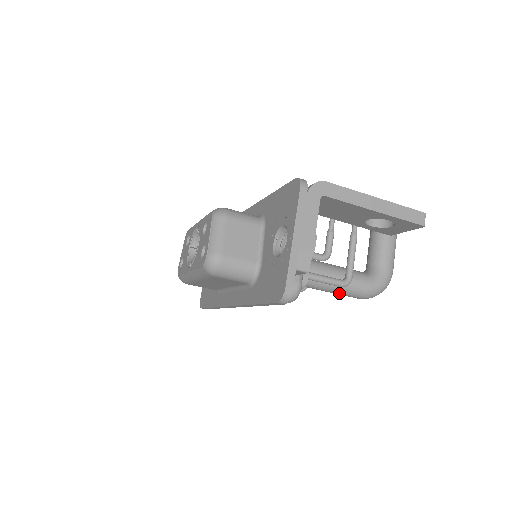
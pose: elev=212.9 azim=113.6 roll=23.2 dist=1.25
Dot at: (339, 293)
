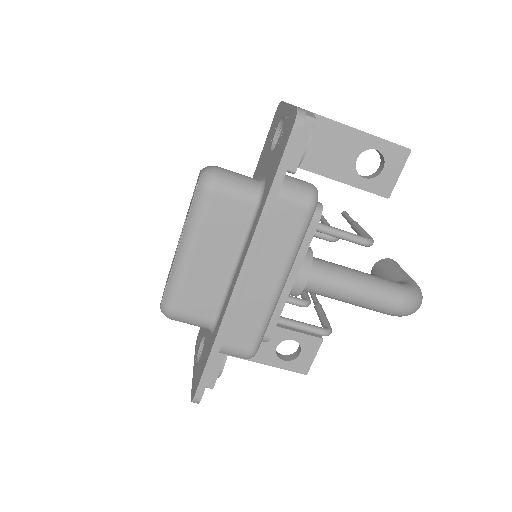
Dot at: (370, 294)
